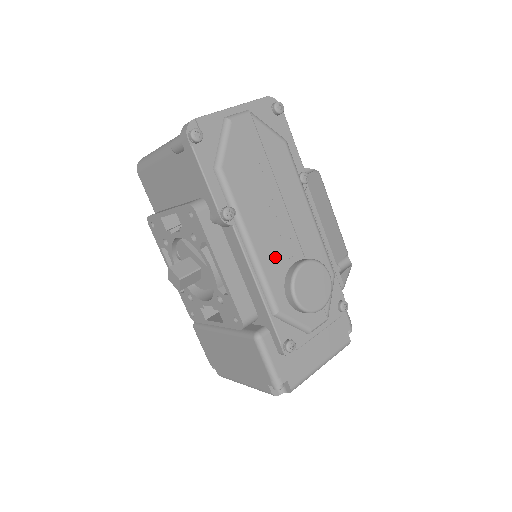
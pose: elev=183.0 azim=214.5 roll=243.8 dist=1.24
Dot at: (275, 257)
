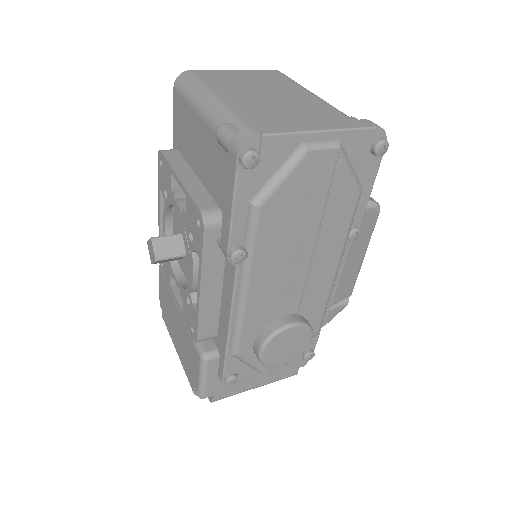
Dot at: (265, 308)
